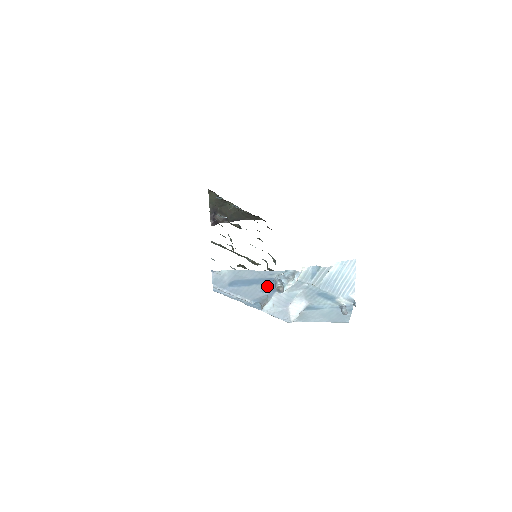
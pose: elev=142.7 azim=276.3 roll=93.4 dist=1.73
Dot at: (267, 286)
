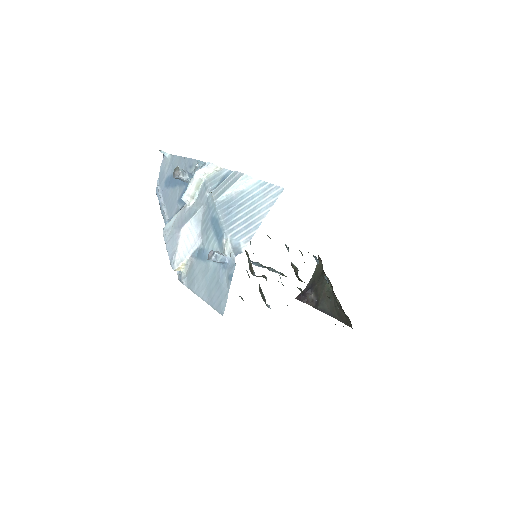
Dot at: (184, 191)
